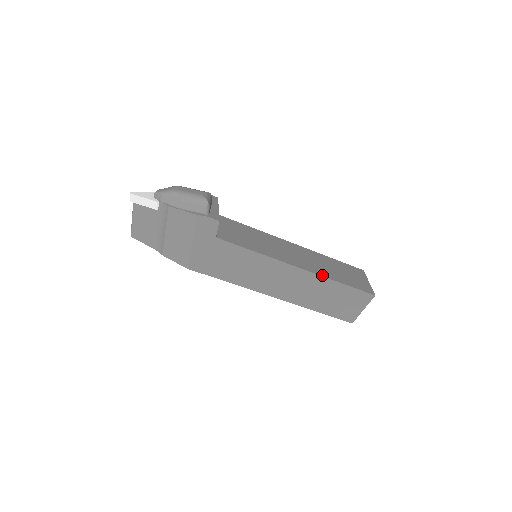
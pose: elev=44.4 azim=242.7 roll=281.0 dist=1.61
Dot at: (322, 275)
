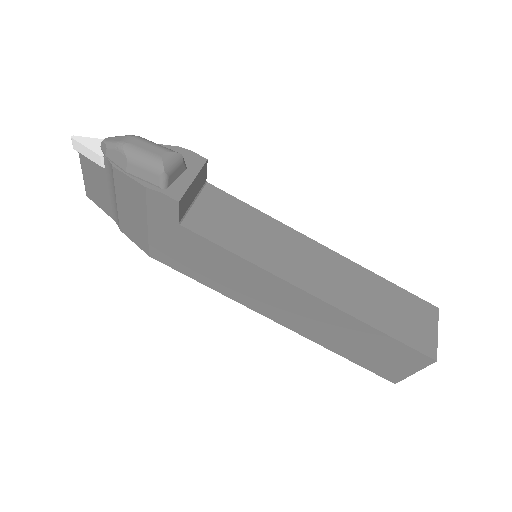
Dot at: (347, 311)
